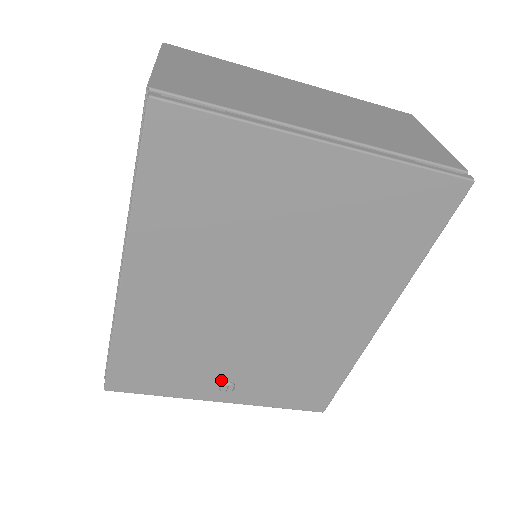
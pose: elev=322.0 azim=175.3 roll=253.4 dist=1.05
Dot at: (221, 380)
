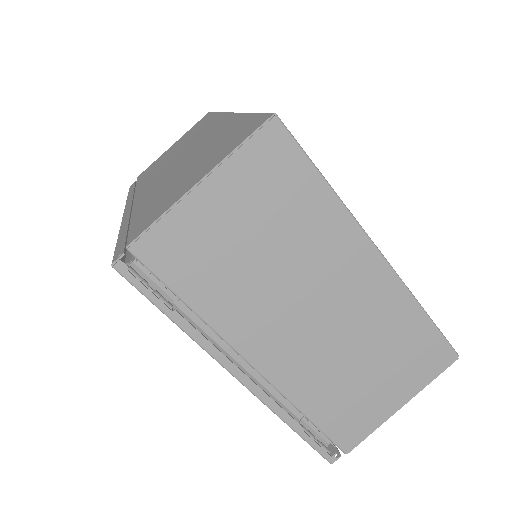
Dot at: occluded
